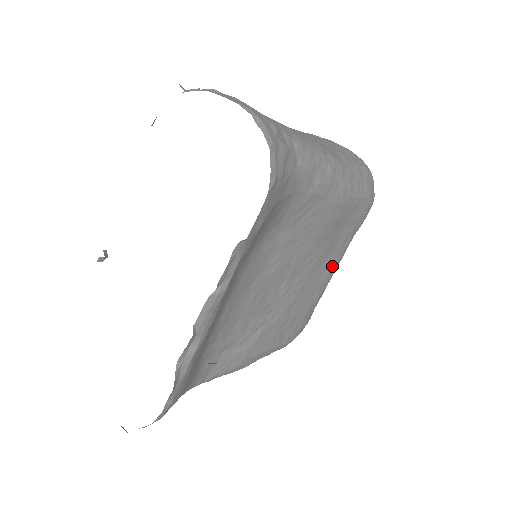
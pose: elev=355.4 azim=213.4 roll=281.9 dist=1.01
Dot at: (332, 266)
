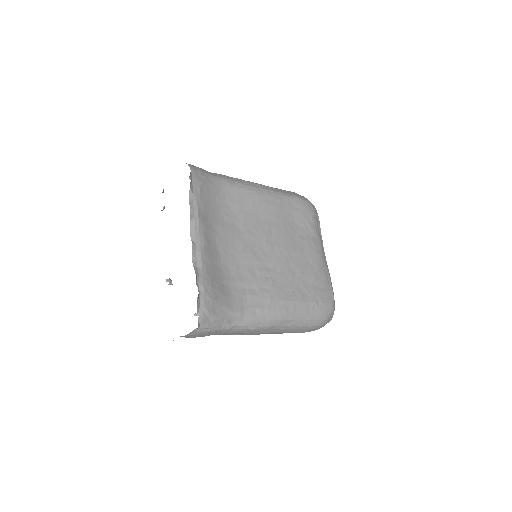
Dot at: (309, 243)
